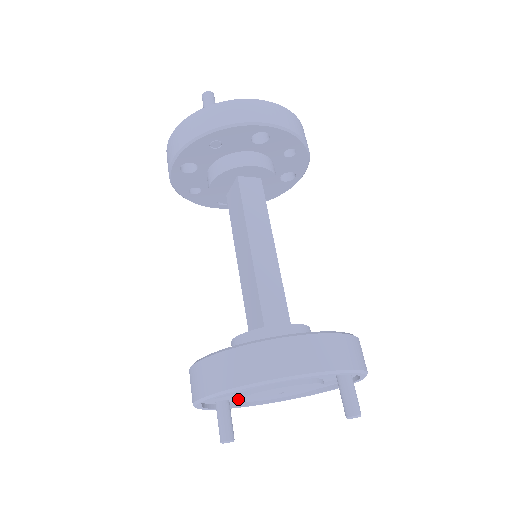
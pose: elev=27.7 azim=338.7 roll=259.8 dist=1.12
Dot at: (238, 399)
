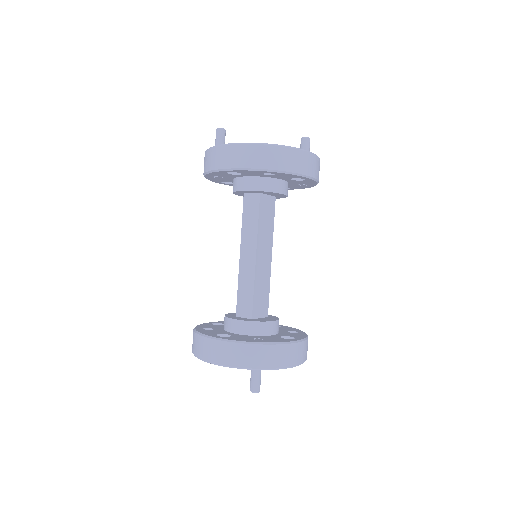
Dot at: occluded
